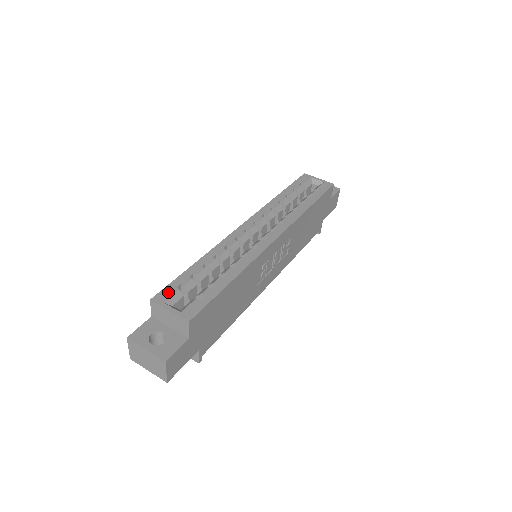
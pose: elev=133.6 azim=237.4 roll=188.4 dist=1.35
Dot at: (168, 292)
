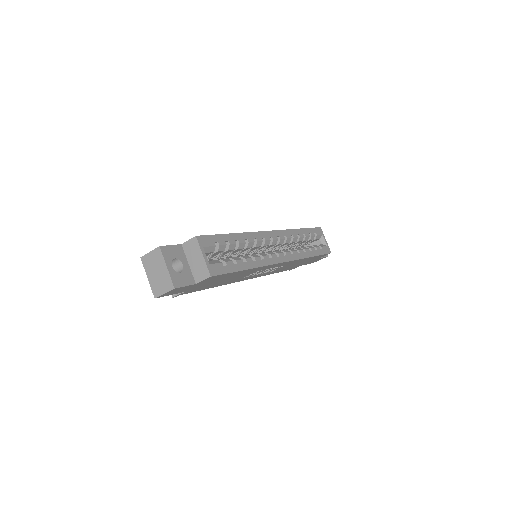
Dot at: (209, 241)
